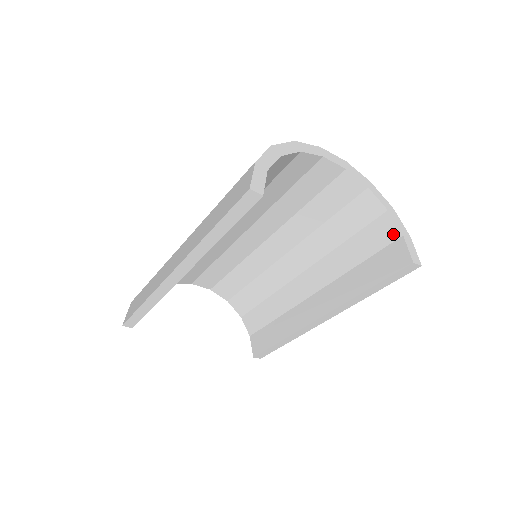
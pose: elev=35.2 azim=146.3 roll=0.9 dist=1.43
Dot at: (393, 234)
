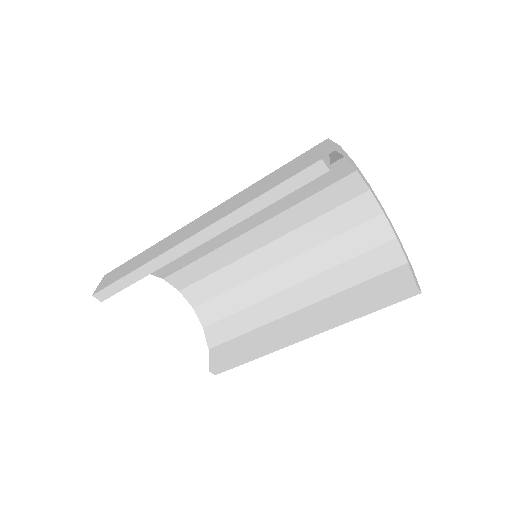
Dot at: (398, 260)
